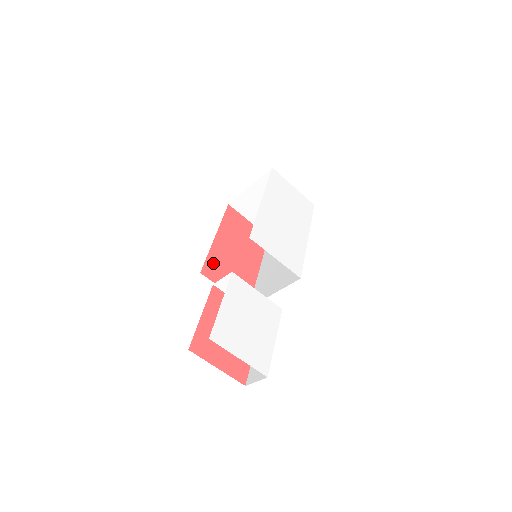
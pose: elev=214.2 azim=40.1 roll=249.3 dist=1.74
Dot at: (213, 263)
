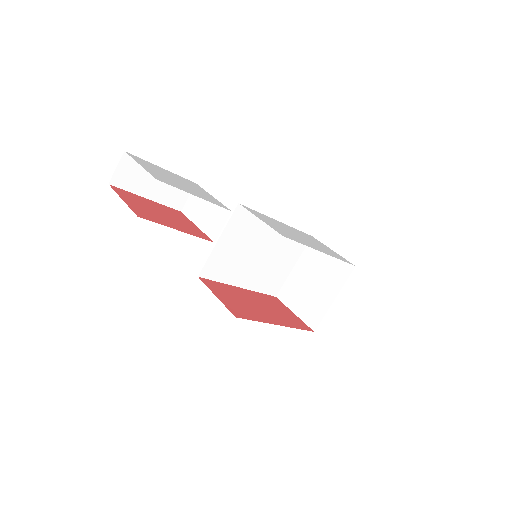
Dot at: (220, 286)
